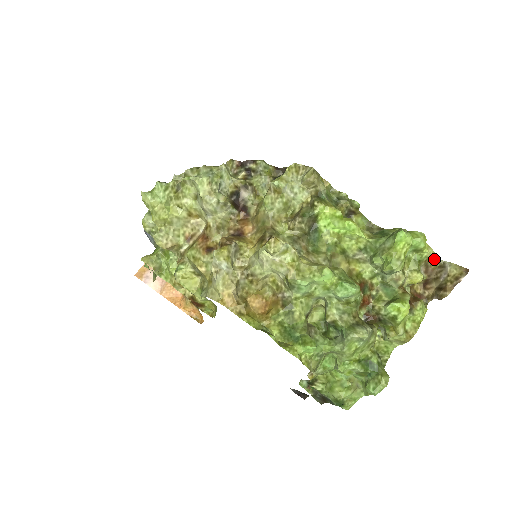
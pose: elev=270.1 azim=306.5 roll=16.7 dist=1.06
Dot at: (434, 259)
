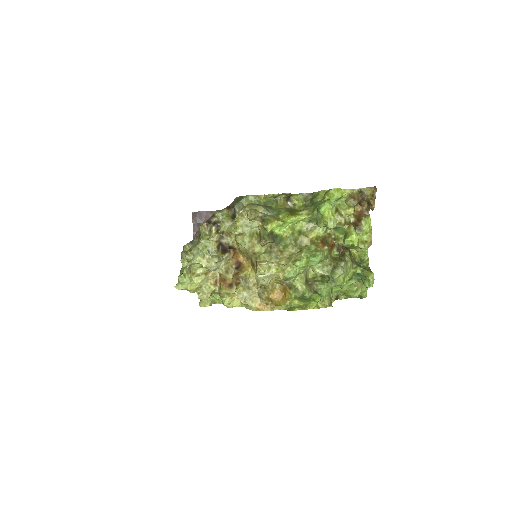
Dot at: (353, 192)
